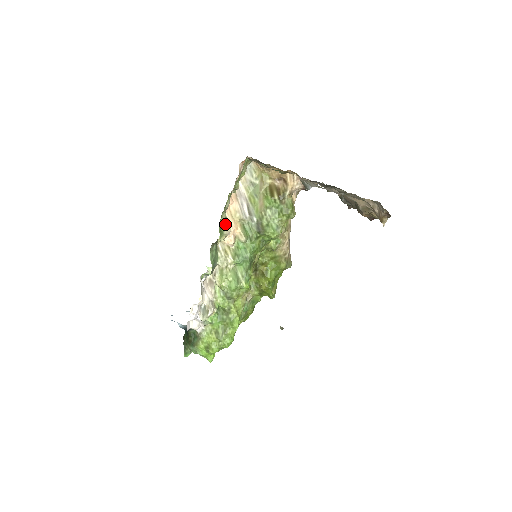
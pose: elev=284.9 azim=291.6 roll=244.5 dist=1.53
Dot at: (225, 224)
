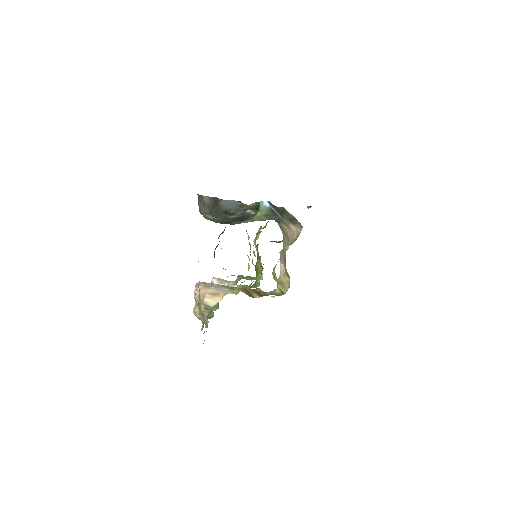
Dot at: (210, 309)
